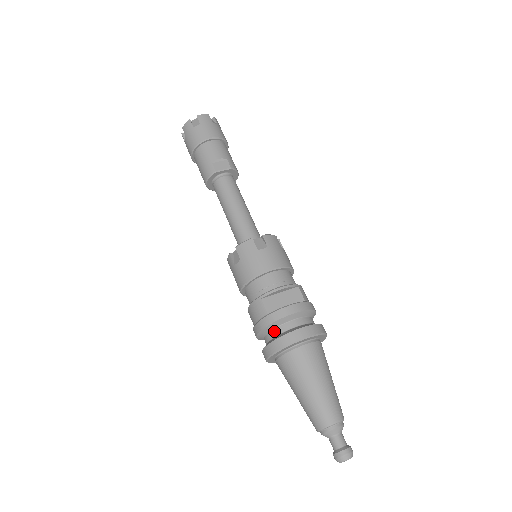
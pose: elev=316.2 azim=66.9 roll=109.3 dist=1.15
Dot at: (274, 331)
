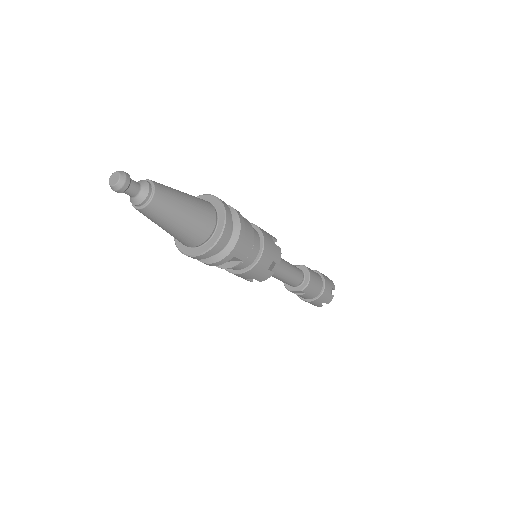
Dot at: occluded
